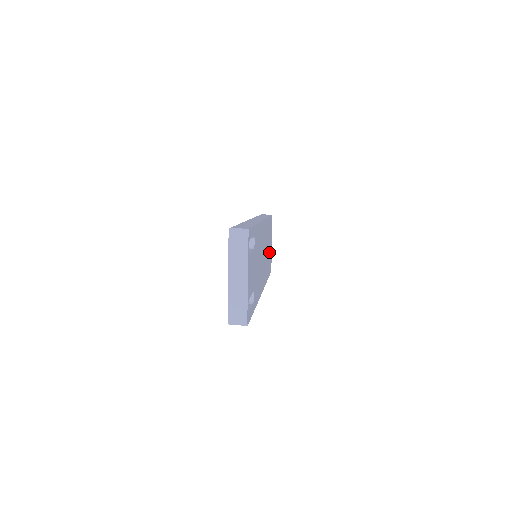
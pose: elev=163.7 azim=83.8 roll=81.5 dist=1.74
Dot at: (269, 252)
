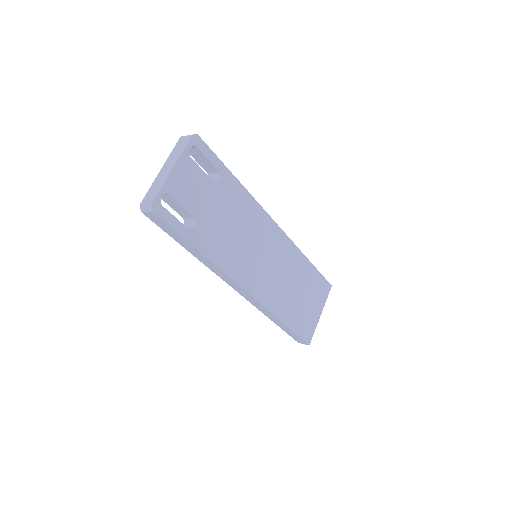
Dot at: (302, 304)
